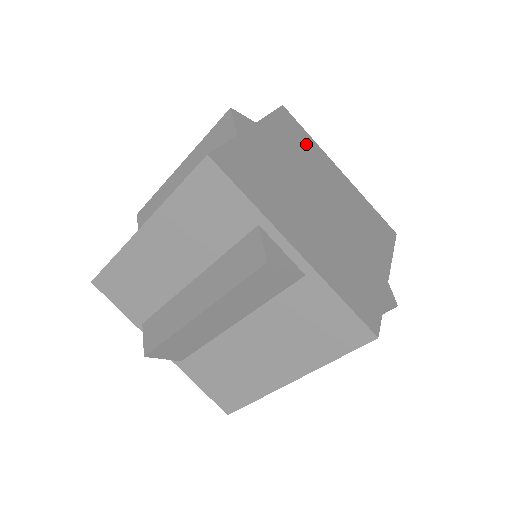
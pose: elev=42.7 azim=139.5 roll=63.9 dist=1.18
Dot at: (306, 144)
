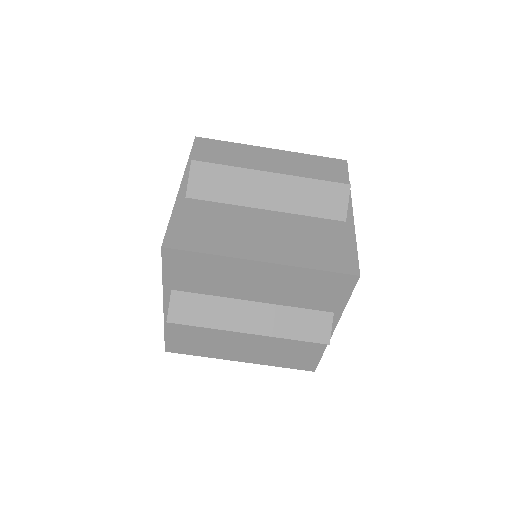
Dot at: occluded
